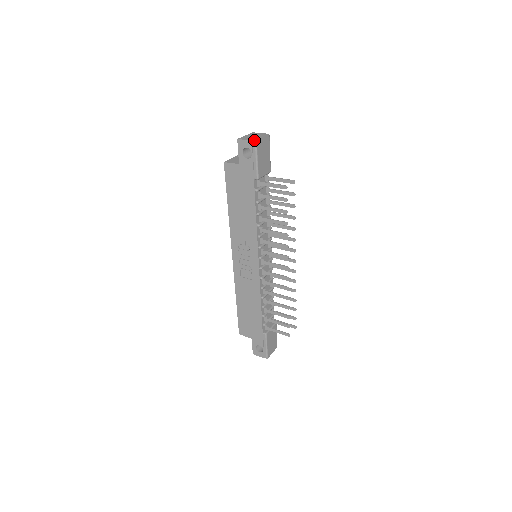
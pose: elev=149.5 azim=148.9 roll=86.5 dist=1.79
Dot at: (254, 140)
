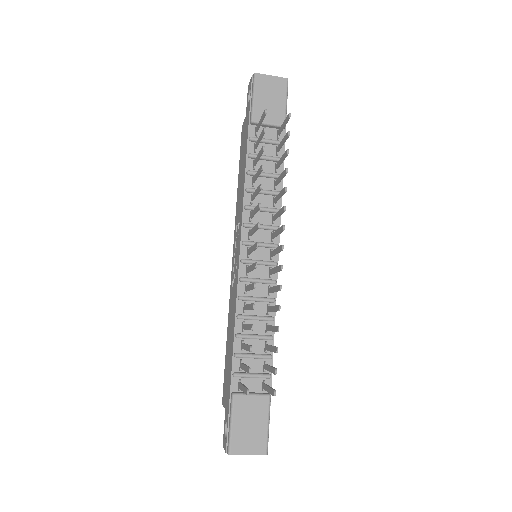
Dot at: (254, 74)
